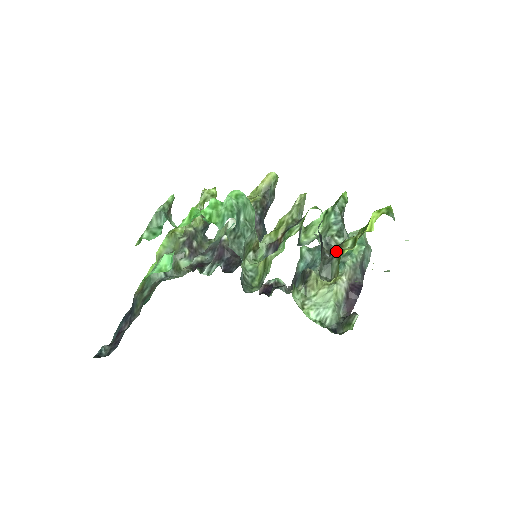
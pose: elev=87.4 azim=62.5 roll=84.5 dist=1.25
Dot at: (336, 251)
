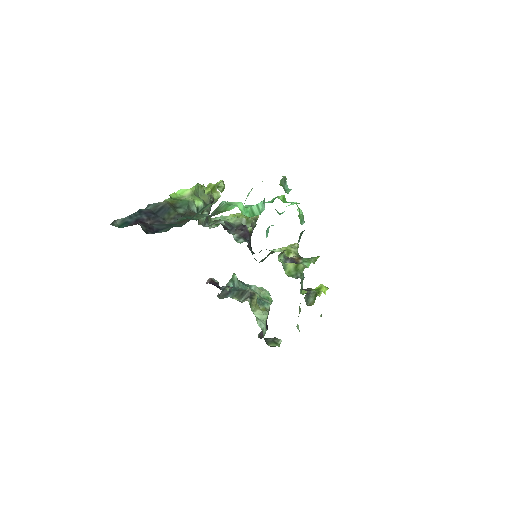
Dot at: (313, 291)
